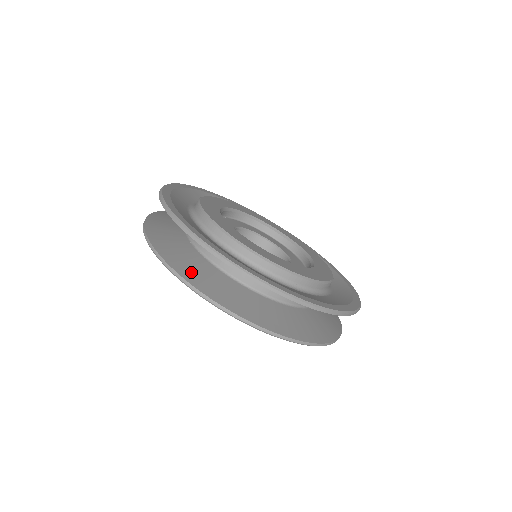
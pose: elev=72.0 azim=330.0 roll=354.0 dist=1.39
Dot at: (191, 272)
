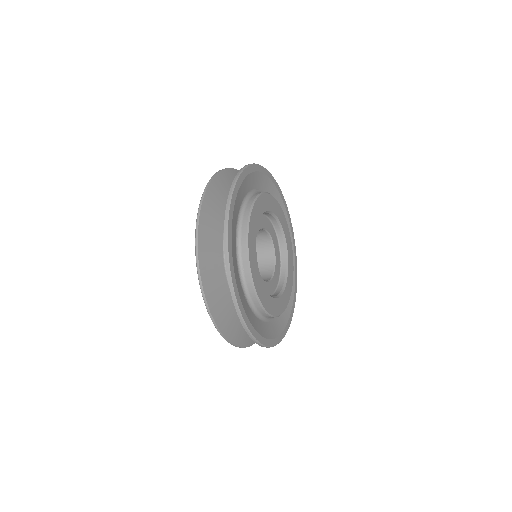
Dot at: (244, 338)
